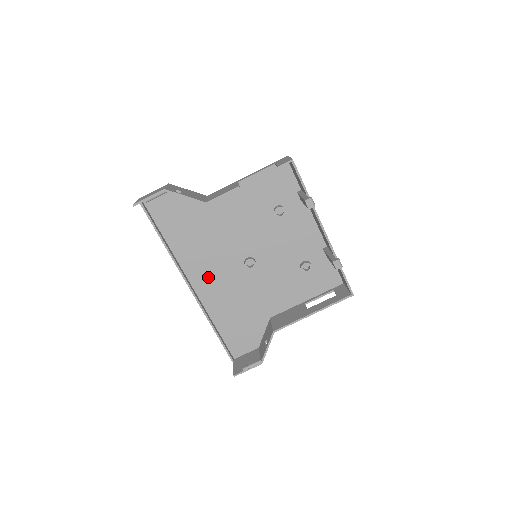
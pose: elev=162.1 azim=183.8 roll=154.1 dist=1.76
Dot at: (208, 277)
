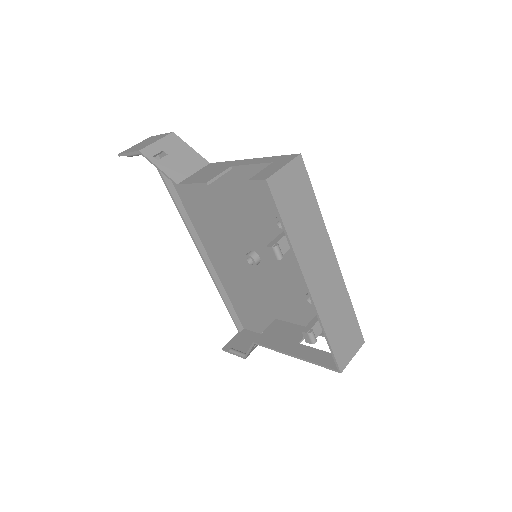
Dot at: (217, 247)
